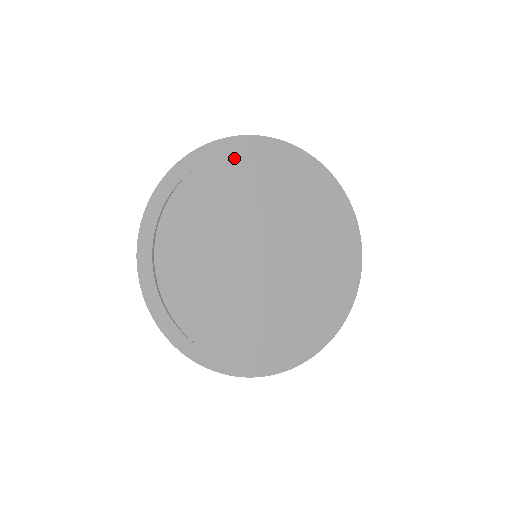
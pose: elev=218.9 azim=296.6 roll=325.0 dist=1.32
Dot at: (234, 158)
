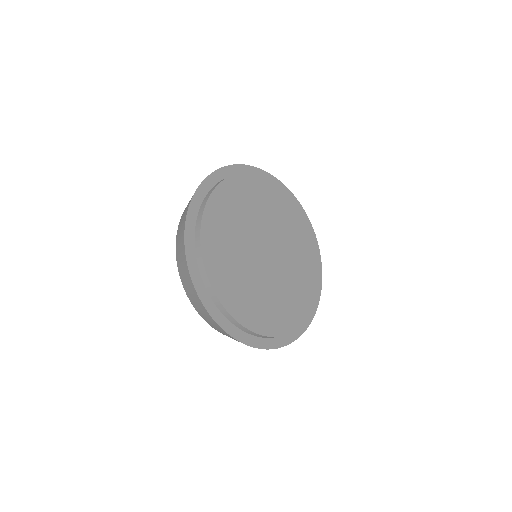
Dot at: (224, 189)
